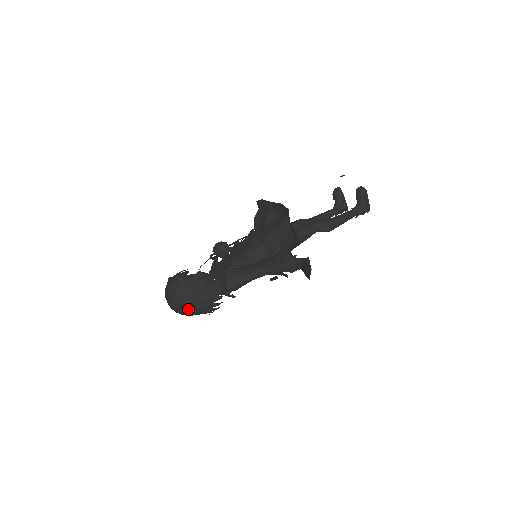
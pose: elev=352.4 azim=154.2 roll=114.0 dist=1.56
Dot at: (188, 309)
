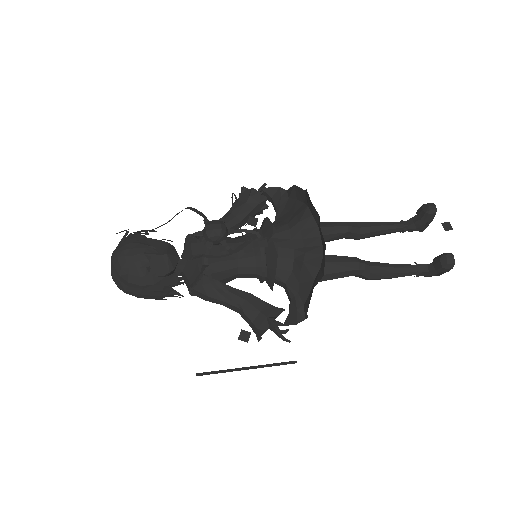
Dot at: occluded
